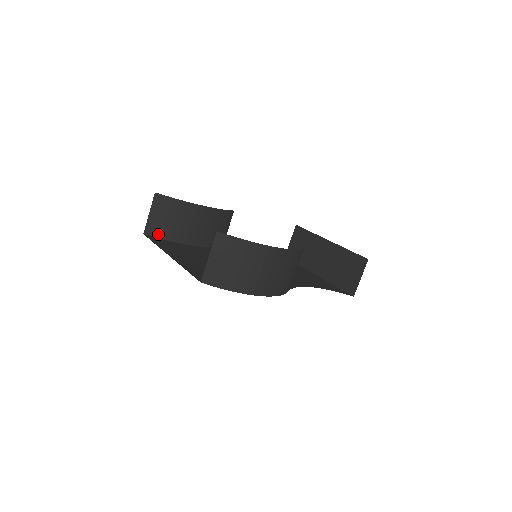
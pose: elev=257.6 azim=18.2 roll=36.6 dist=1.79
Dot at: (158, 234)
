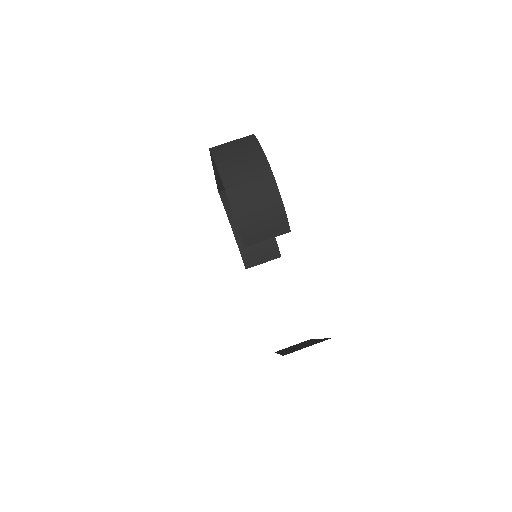
Dot at: (225, 199)
